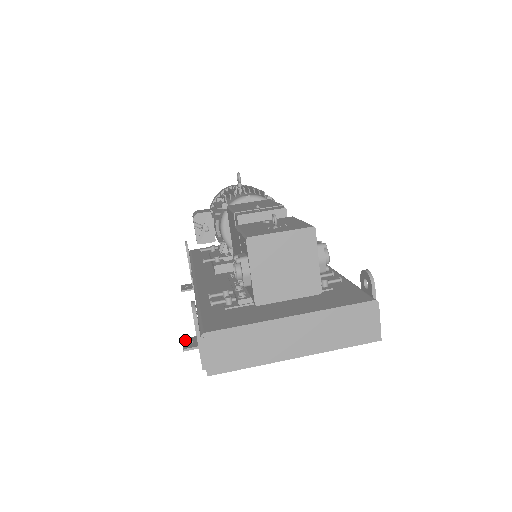
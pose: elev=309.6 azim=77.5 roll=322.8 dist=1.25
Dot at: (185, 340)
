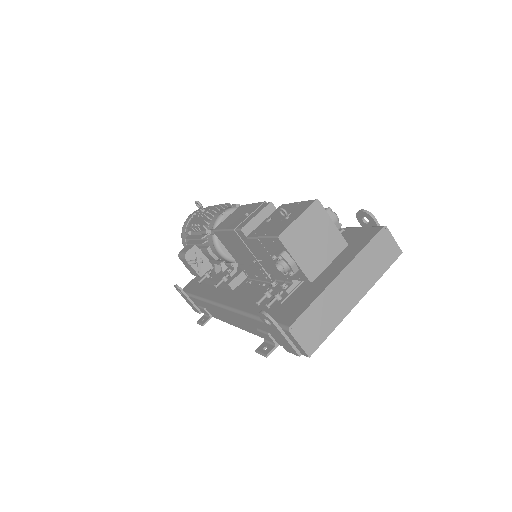
Dot at: (258, 350)
